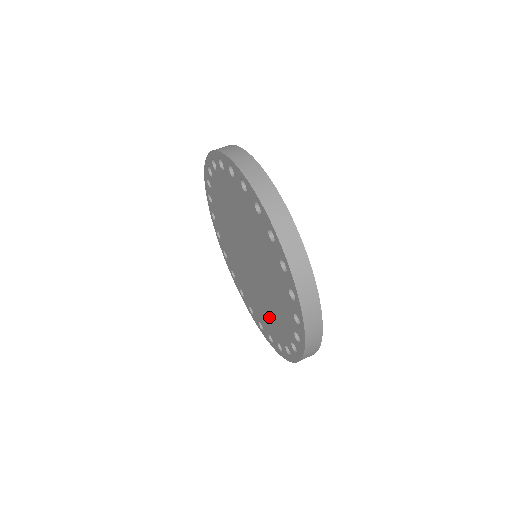
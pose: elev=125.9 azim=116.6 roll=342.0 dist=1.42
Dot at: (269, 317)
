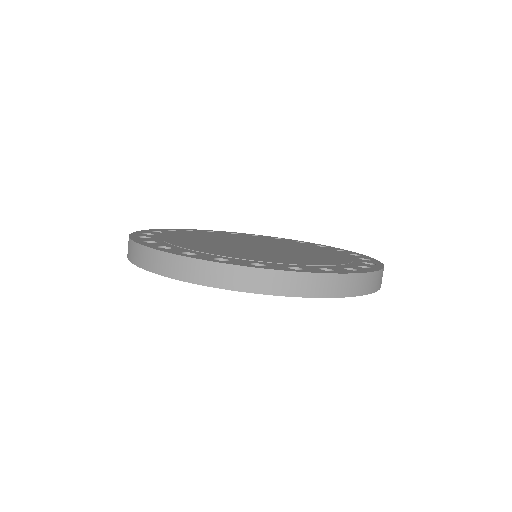
Dot at: occluded
